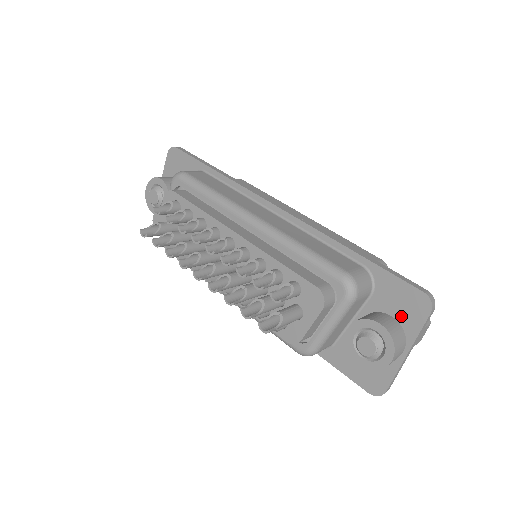
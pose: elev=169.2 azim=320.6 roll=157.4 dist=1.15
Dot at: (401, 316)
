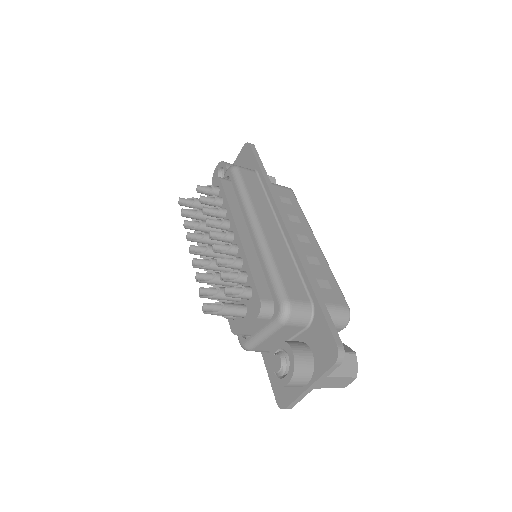
Dot at: (317, 355)
